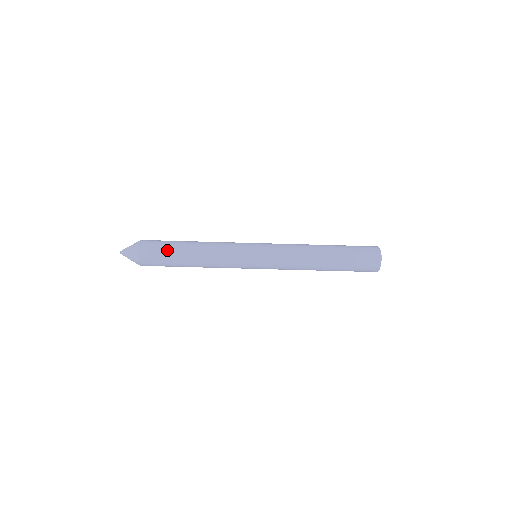
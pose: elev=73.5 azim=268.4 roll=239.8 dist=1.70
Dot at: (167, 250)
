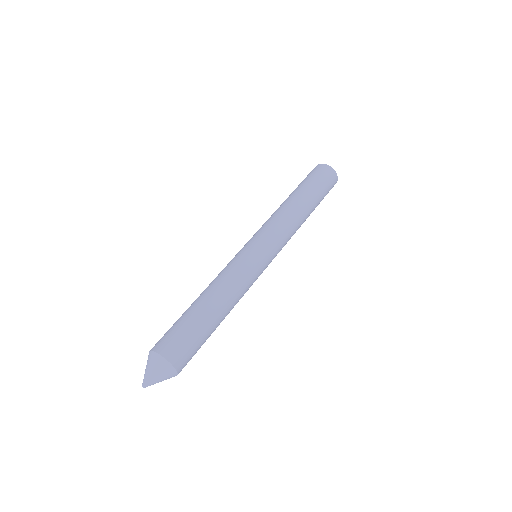
Dot at: (188, 324)
